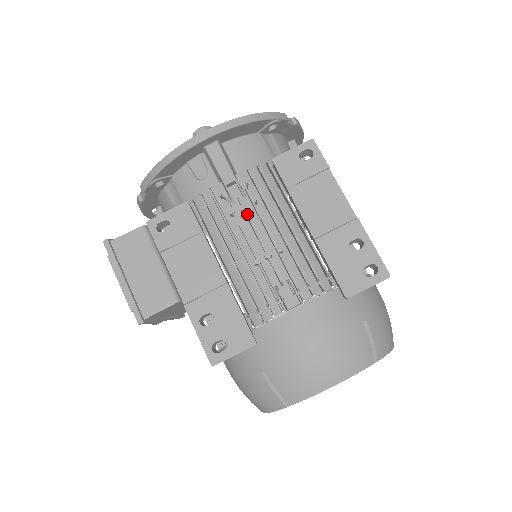
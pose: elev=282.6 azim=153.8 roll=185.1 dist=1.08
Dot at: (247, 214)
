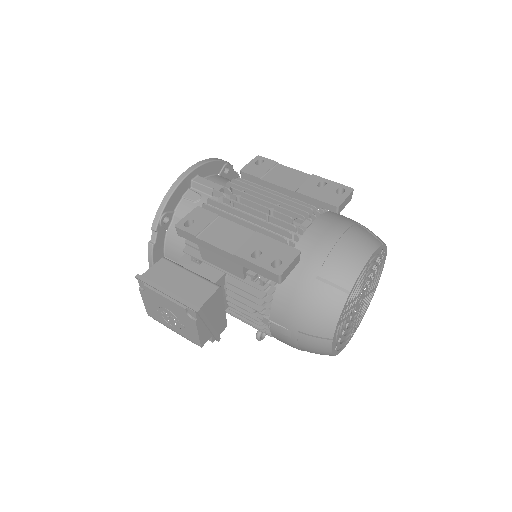
Dot at: (243, 198)
